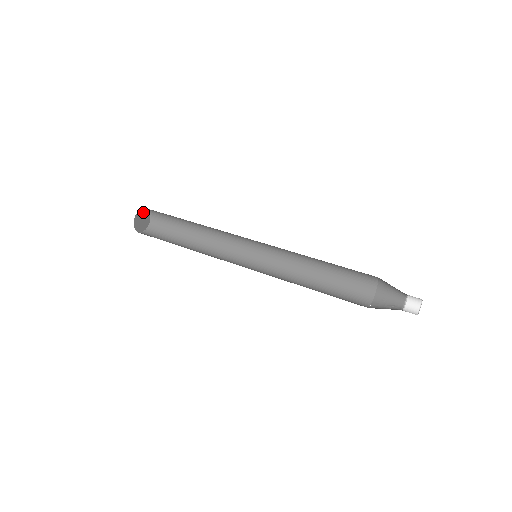
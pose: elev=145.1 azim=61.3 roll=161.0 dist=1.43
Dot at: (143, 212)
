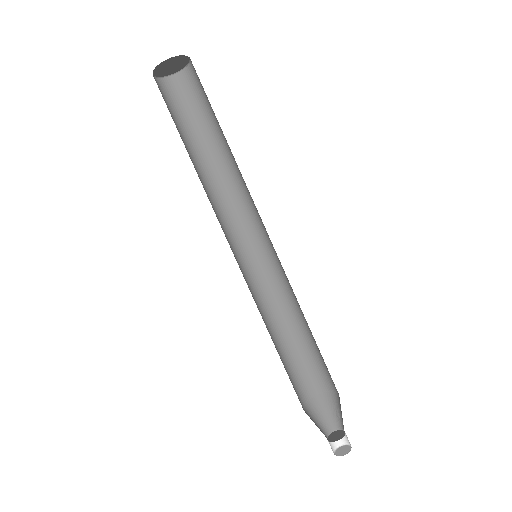
Dot at: (165, 63)
